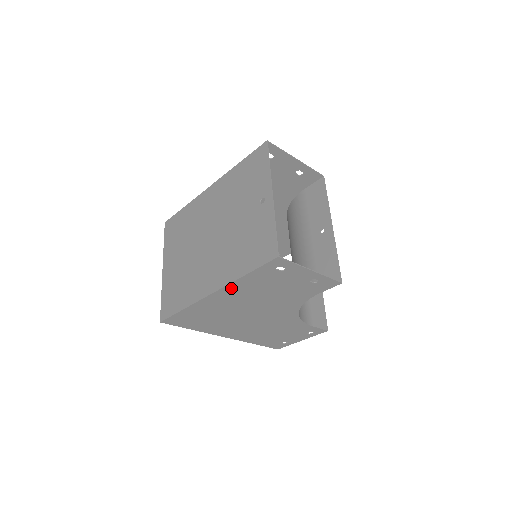
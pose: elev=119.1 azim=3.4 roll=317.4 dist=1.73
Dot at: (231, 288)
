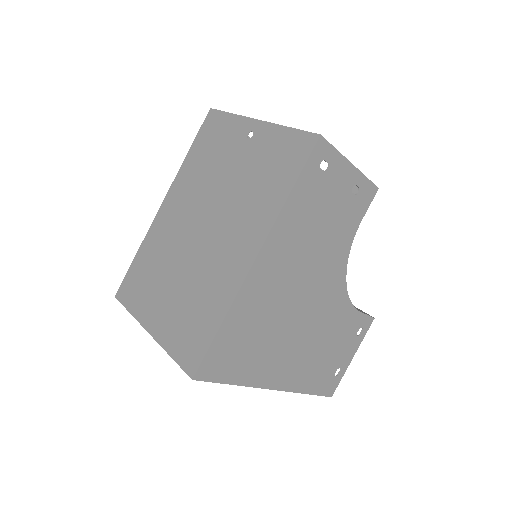
Dot at: (277, 235)
